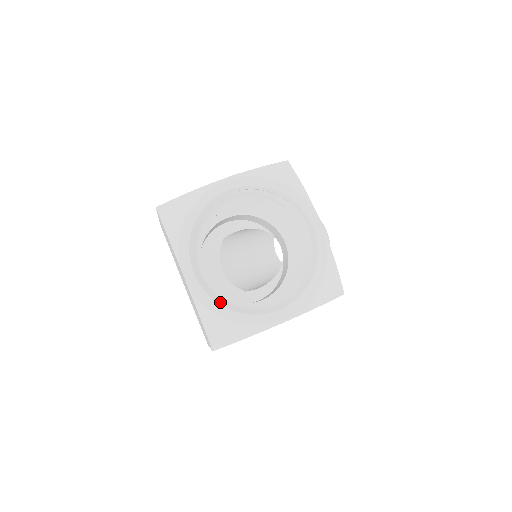
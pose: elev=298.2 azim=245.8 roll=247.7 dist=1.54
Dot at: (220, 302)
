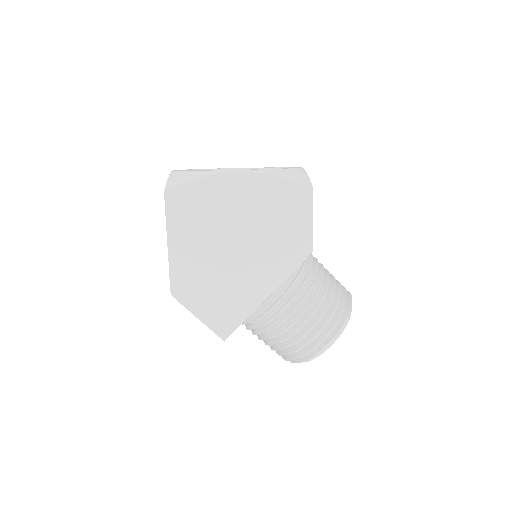
Dot at: occluded
